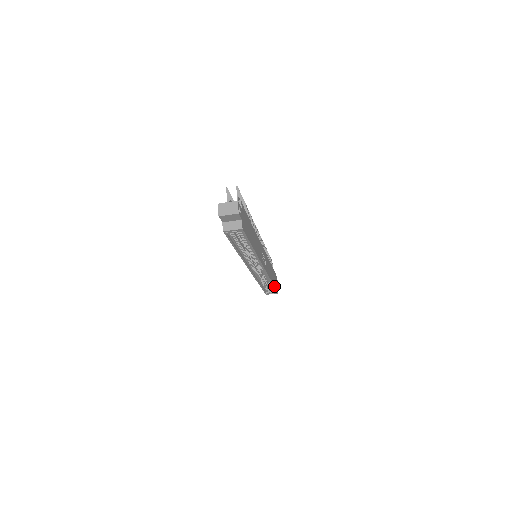
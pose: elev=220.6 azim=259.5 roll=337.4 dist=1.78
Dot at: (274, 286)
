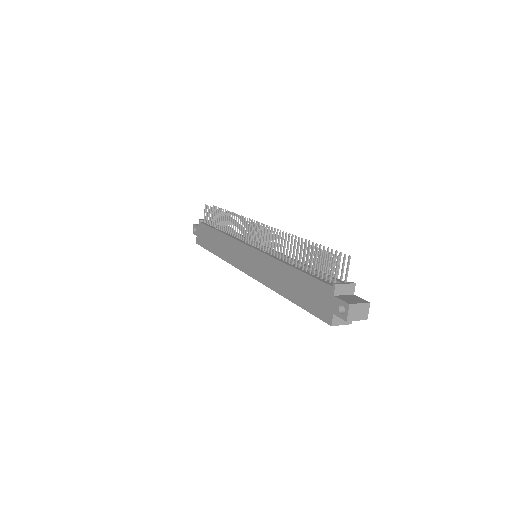
Dot at: occluded
